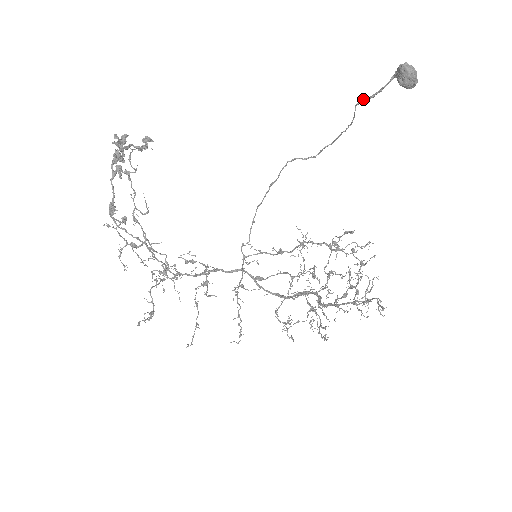
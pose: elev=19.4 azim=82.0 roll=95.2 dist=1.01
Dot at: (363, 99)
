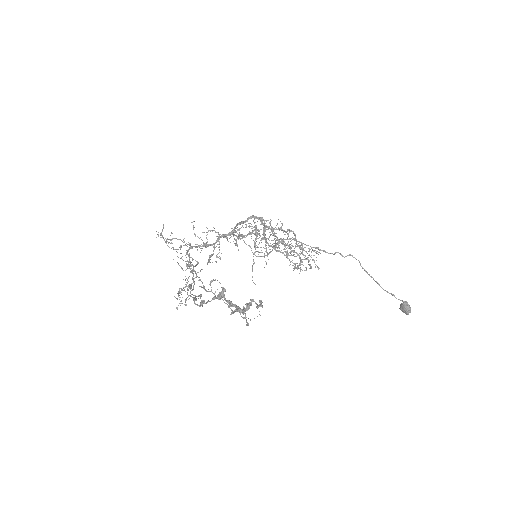
Dot at: (384, 290)
